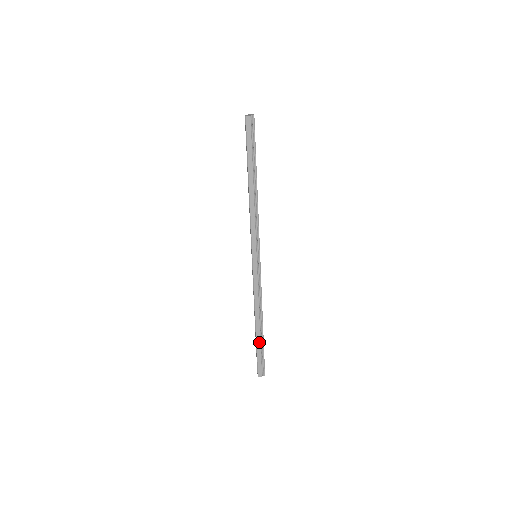
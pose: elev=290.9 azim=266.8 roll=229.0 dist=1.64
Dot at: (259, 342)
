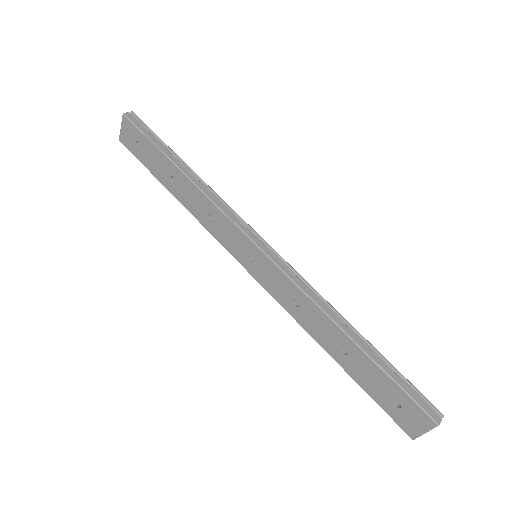
Dot at: (378, 359)
